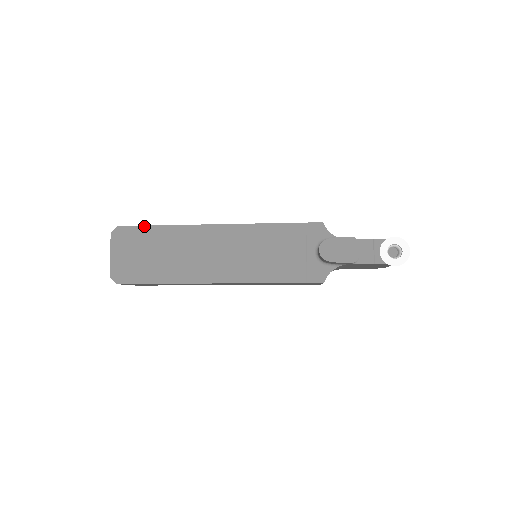
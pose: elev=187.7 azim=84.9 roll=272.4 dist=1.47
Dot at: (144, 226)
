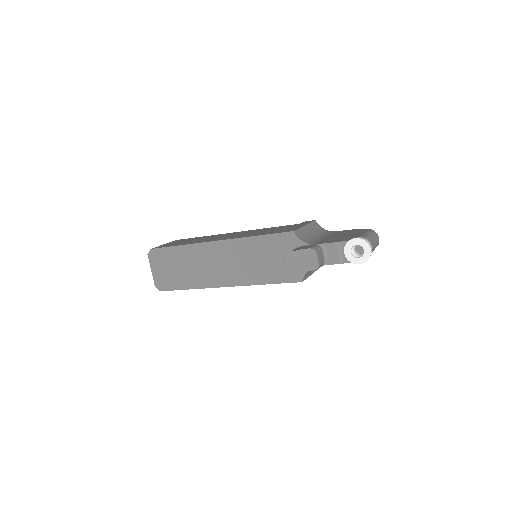
Dot at: (167, 247)
